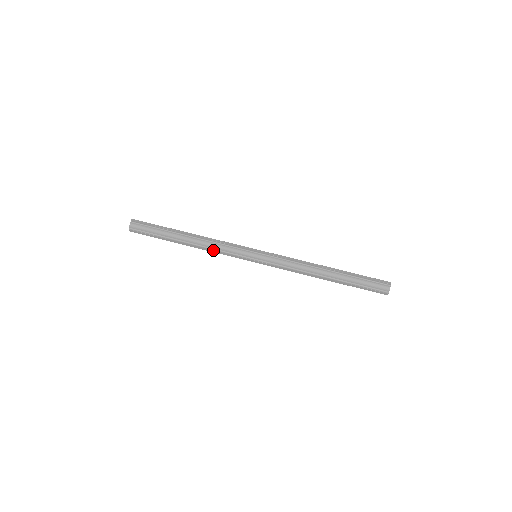
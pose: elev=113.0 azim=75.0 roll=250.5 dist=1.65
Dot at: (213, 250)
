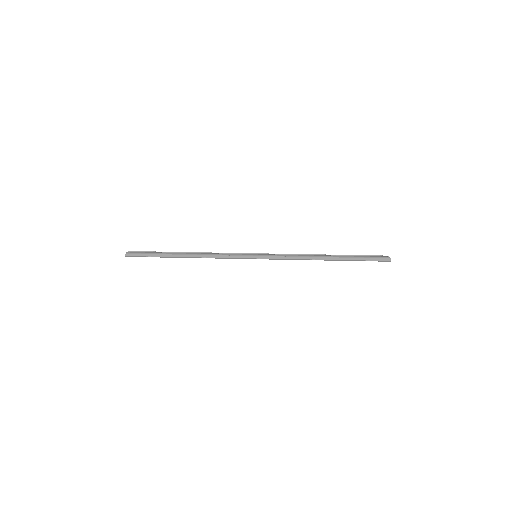
Dot at: (213, 255)
